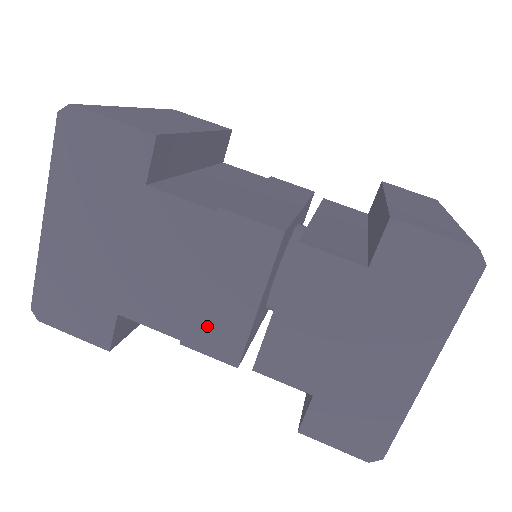
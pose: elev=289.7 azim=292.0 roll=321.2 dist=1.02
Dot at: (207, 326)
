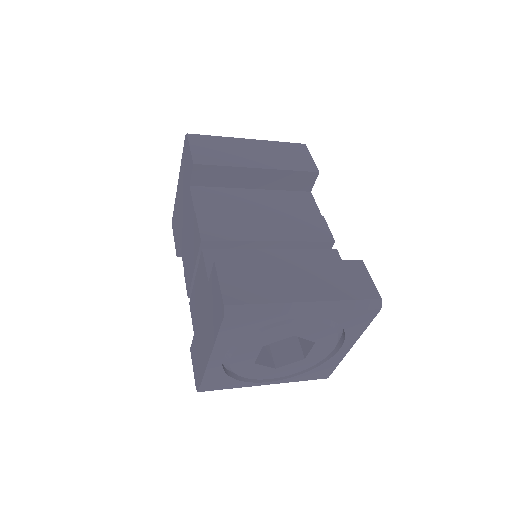
Dot at: (187, 269)
